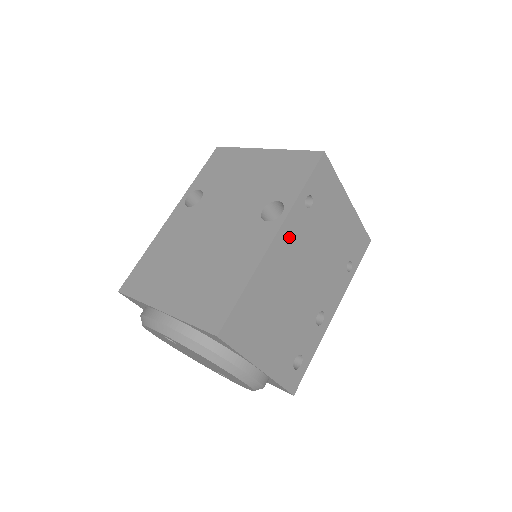
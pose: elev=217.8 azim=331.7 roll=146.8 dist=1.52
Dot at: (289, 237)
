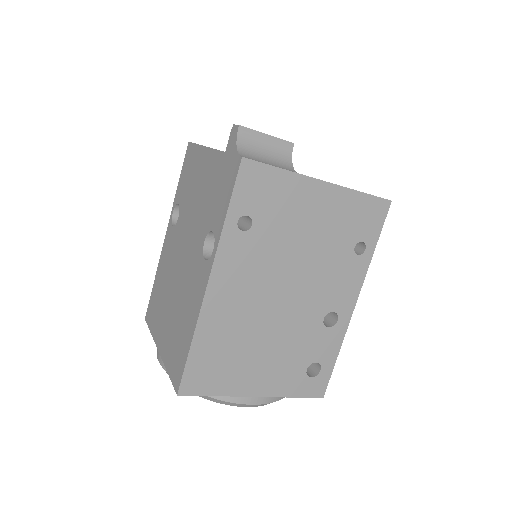
Dot at: (231, 272)
